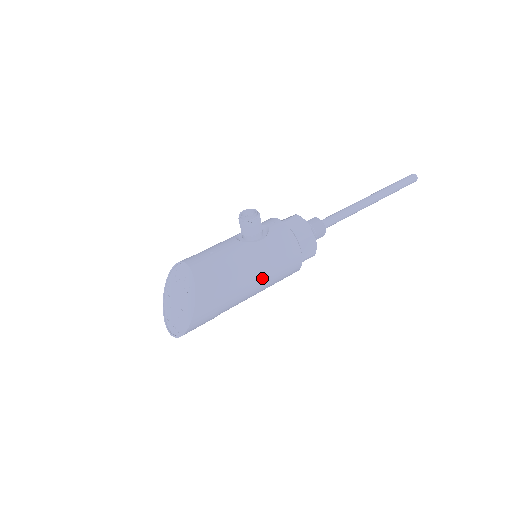
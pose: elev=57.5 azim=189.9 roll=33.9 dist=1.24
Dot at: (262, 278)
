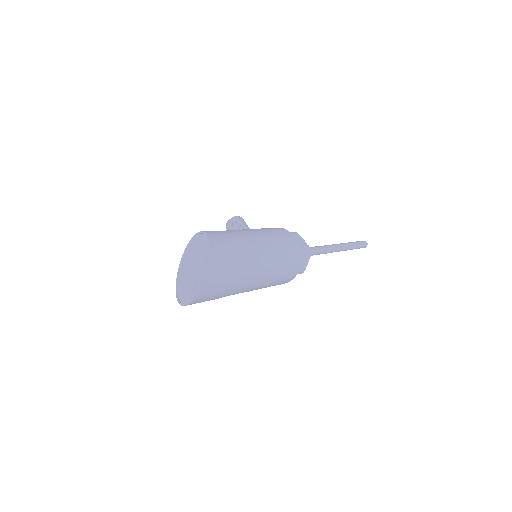
Dot at: (266, 241)
